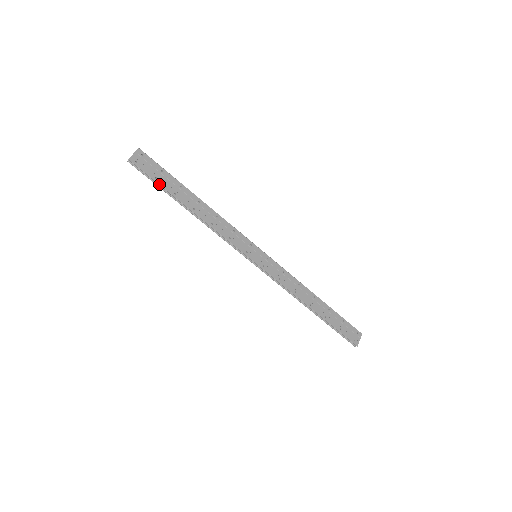
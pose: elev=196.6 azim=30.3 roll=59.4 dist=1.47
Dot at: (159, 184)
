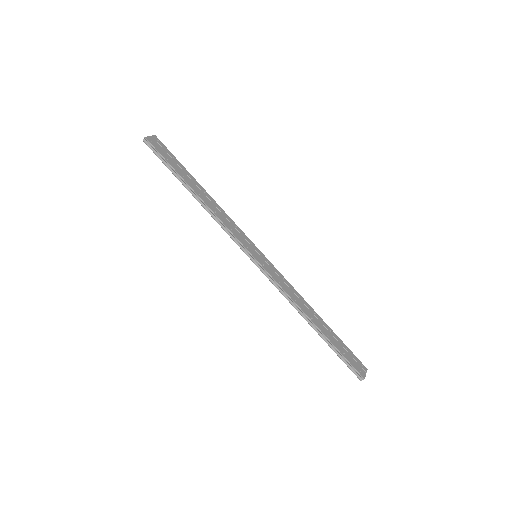
Dot at: (170, 164)
